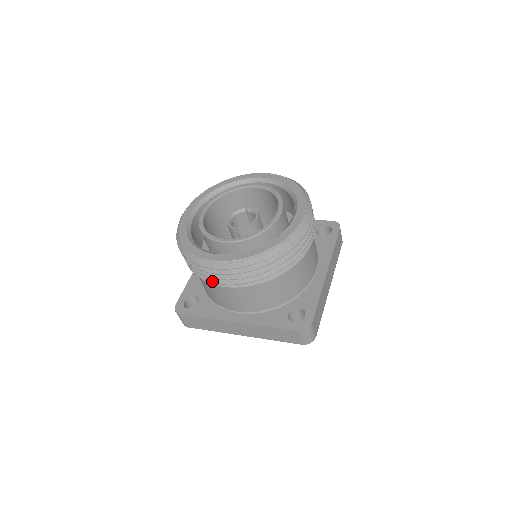
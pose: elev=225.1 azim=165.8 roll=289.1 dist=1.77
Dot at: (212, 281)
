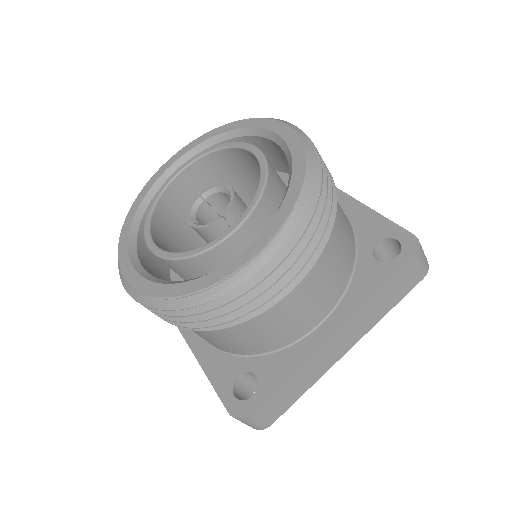
Dot at: occluded
